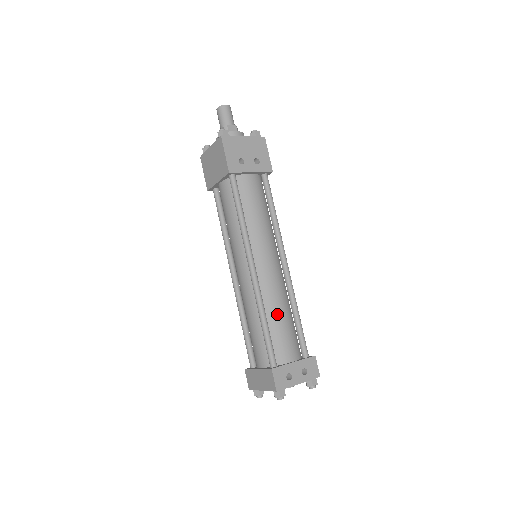
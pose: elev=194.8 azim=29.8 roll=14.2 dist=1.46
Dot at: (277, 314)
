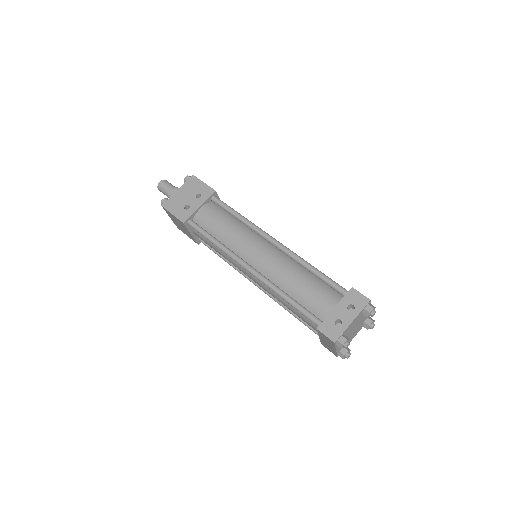
Dot at: (293, 284)
